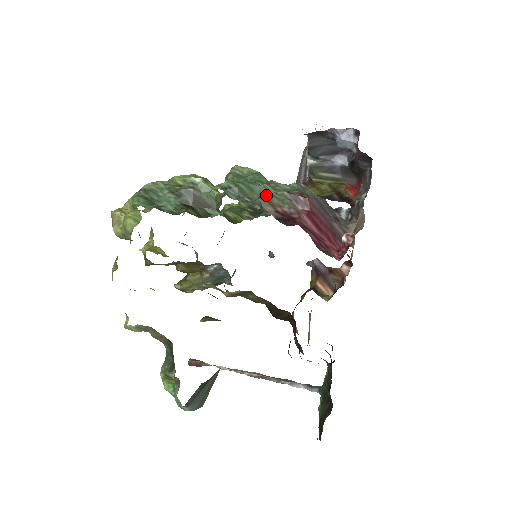
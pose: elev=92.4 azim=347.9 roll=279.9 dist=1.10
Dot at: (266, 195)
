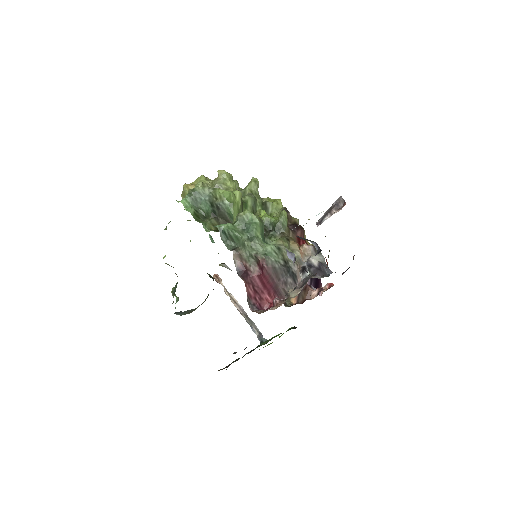
Dot at: (242, 249)
